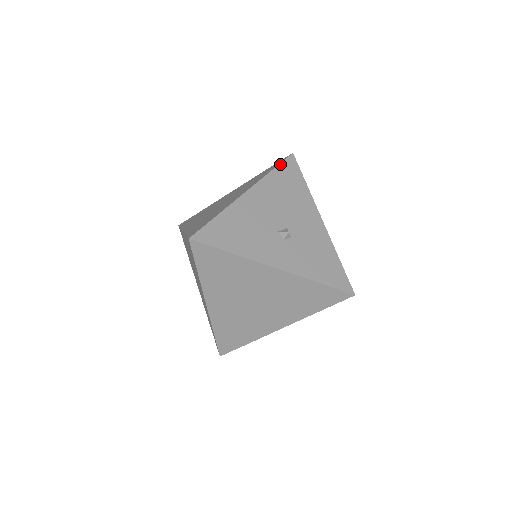
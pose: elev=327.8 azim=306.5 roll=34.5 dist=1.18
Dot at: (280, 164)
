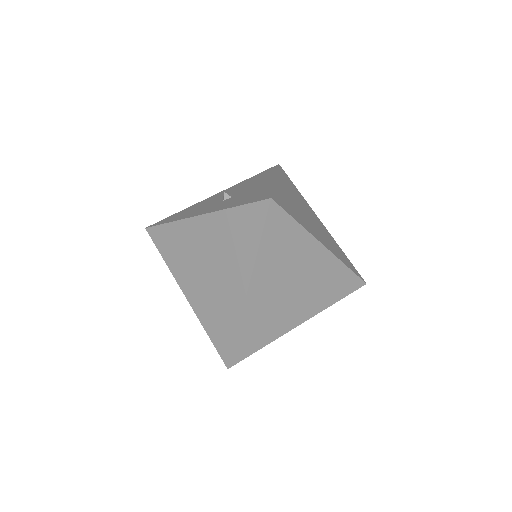
Dot at: (260, 173)
